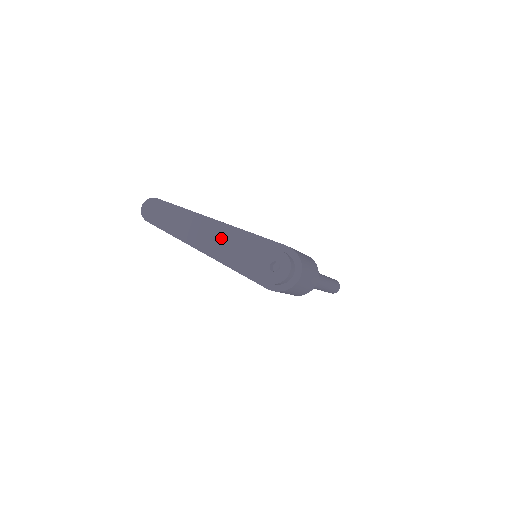
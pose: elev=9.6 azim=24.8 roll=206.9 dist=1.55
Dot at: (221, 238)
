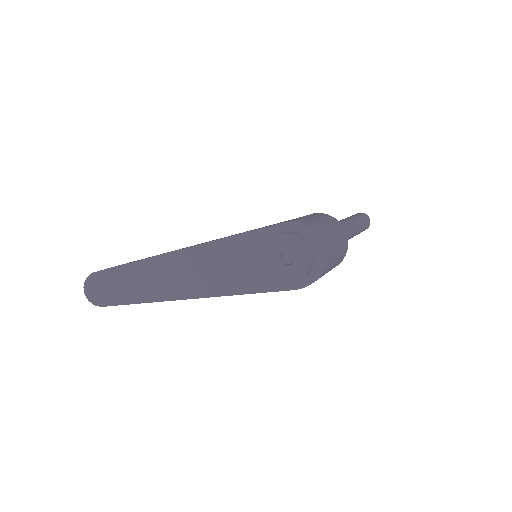
Dot at: (200, 267)
